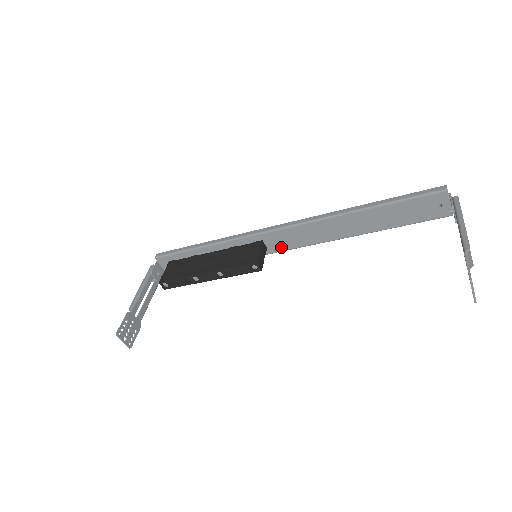
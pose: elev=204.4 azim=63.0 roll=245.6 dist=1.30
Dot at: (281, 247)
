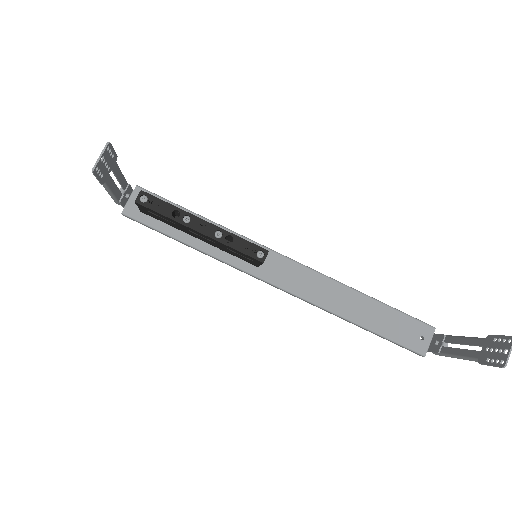
Dot at: (271, 276)
